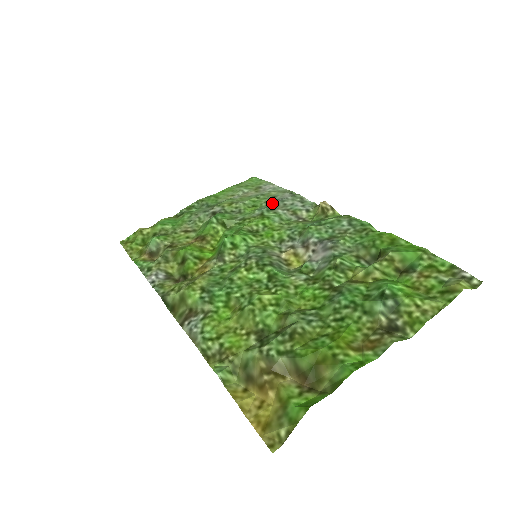
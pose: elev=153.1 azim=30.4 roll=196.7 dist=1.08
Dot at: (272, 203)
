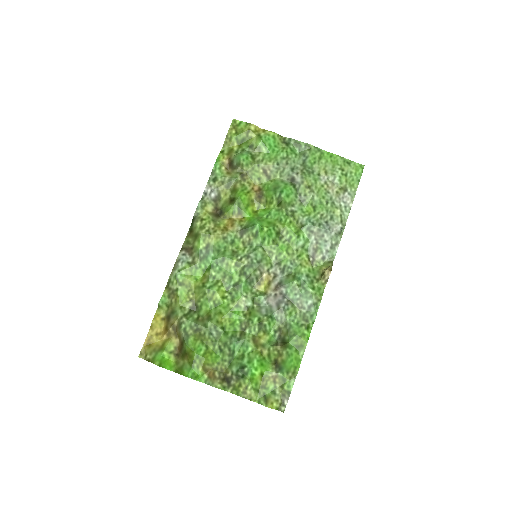
Dot at: (320, 224)
